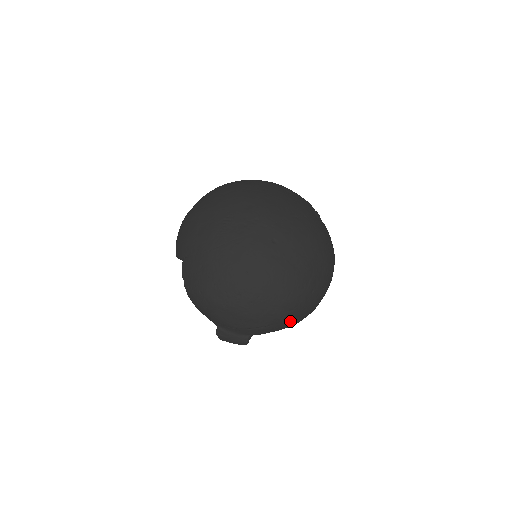
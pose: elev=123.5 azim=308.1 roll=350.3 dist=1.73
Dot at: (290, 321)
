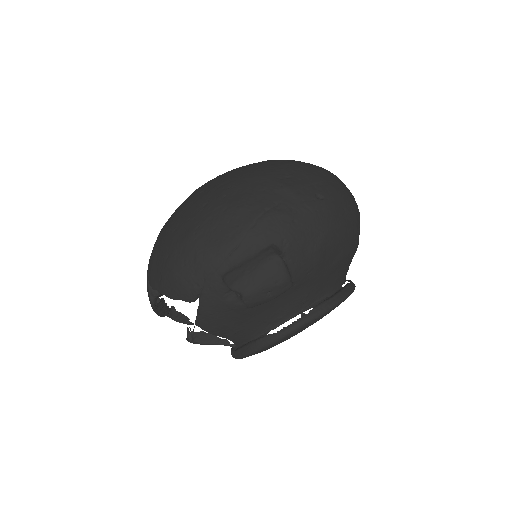
Dot at: (305, 193)
